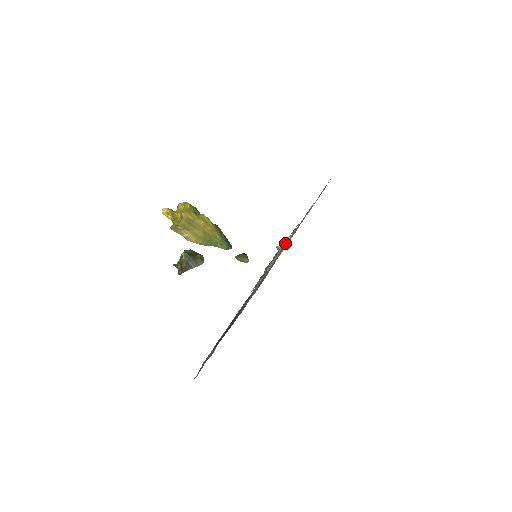
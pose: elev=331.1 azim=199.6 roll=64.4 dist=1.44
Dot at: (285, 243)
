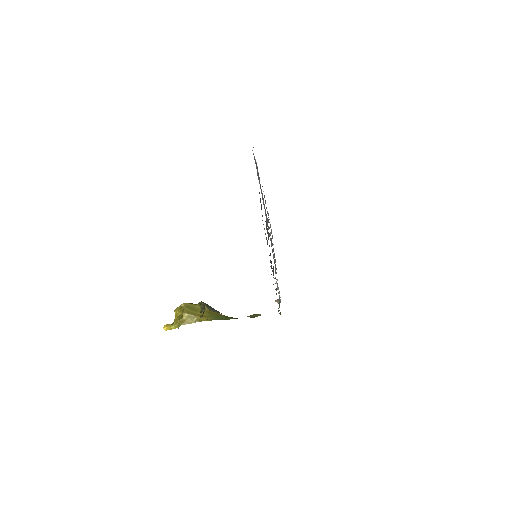
Dot at: occluded
